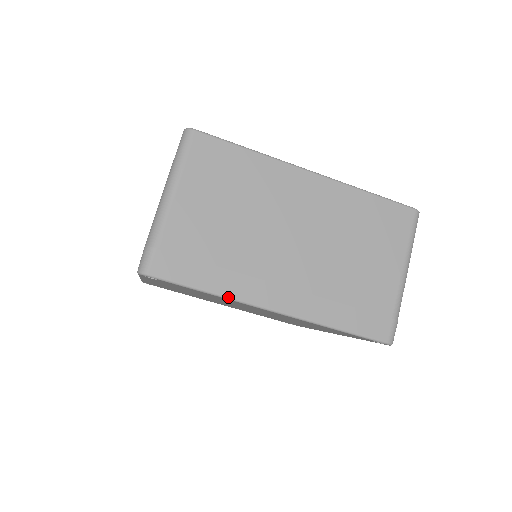
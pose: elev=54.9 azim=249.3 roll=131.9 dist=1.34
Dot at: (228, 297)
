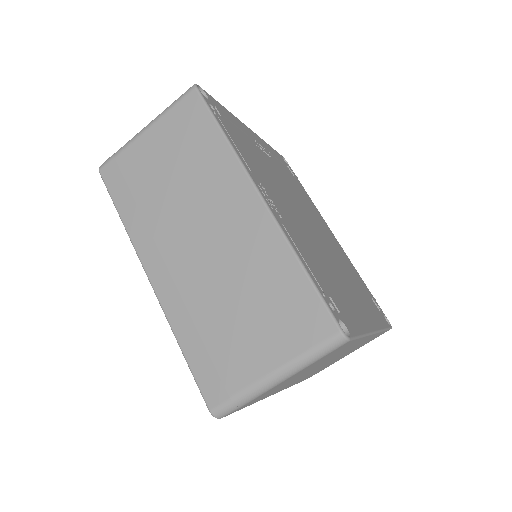
Dot at: occluded
